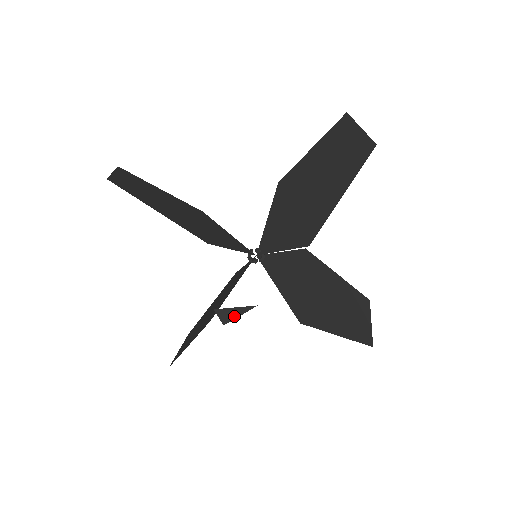
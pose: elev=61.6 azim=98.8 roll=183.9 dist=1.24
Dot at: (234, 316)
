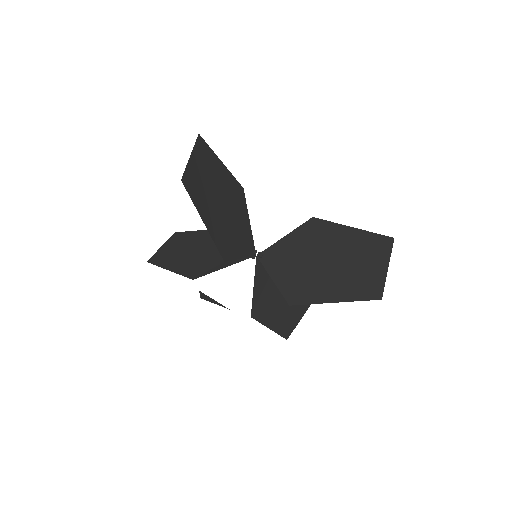
Dot at: (210, 301)
